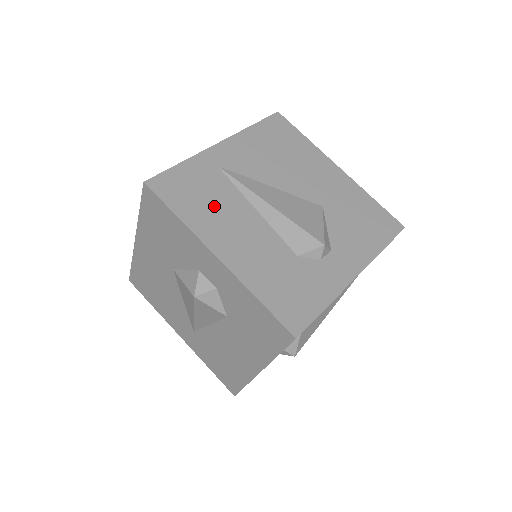
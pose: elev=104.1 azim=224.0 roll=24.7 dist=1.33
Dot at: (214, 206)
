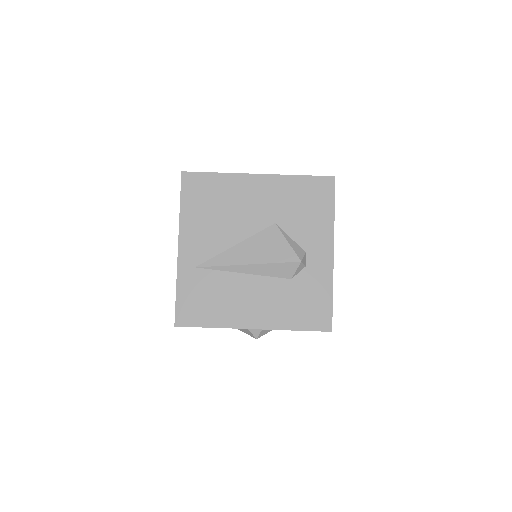
Dot at: (221, 299)
